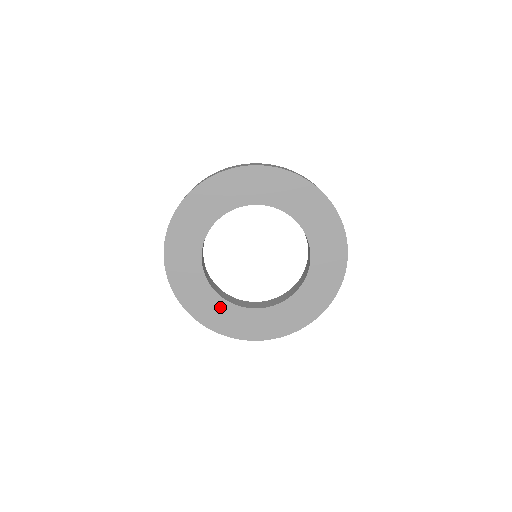
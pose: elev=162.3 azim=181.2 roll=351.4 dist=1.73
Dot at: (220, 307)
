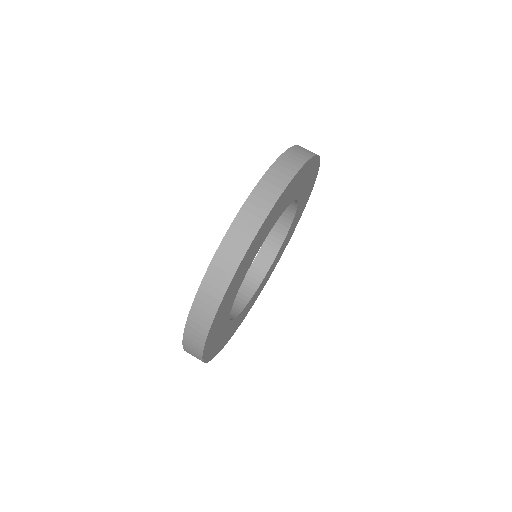
Dot at: (248, 305)
